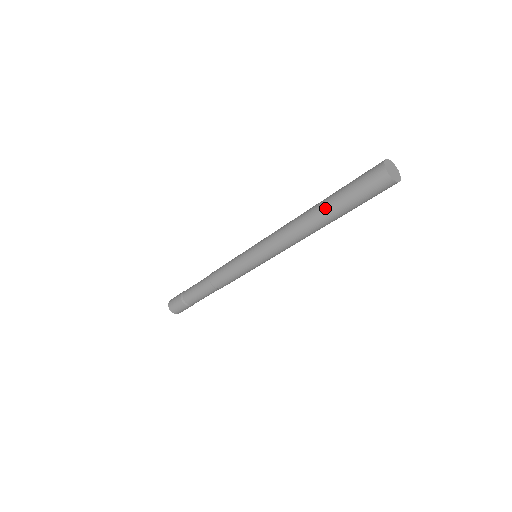
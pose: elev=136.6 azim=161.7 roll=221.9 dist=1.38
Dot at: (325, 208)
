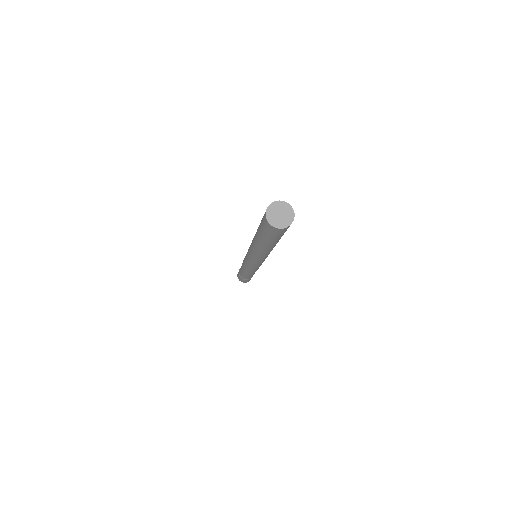
Dot at: (258, 240)
